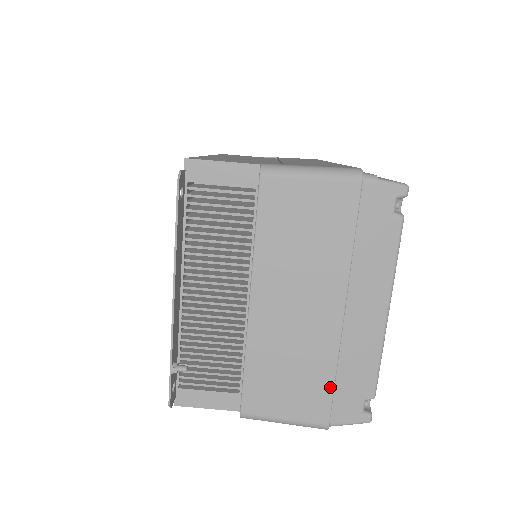
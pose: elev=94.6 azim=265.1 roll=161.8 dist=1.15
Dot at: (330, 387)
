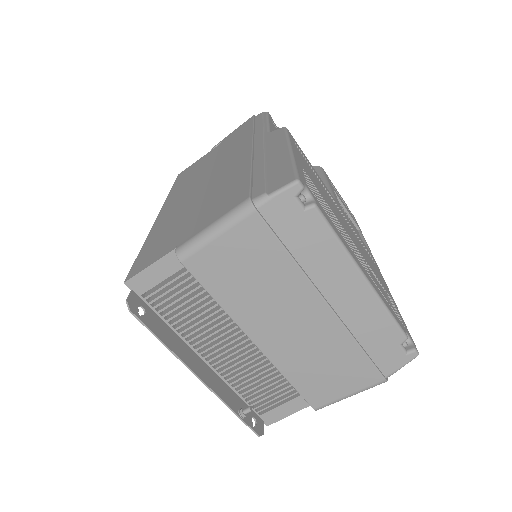
Dot at: (363, 357)
